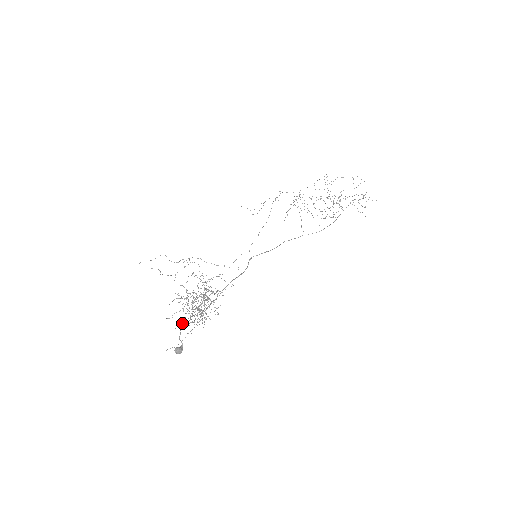
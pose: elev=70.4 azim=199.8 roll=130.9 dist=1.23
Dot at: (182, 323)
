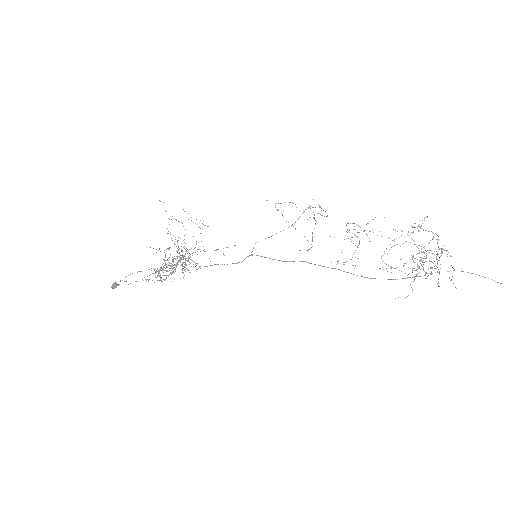
Dot at: (161, 270)
